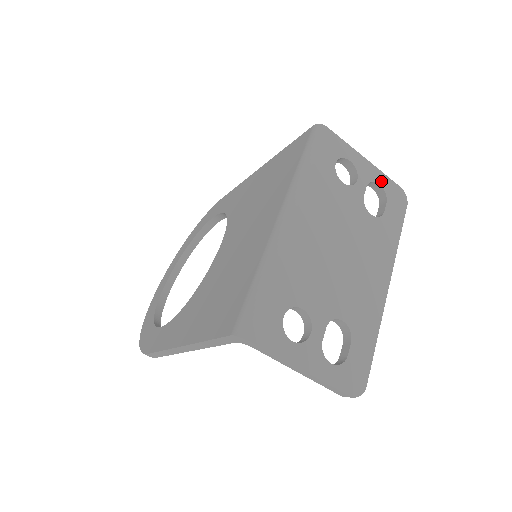
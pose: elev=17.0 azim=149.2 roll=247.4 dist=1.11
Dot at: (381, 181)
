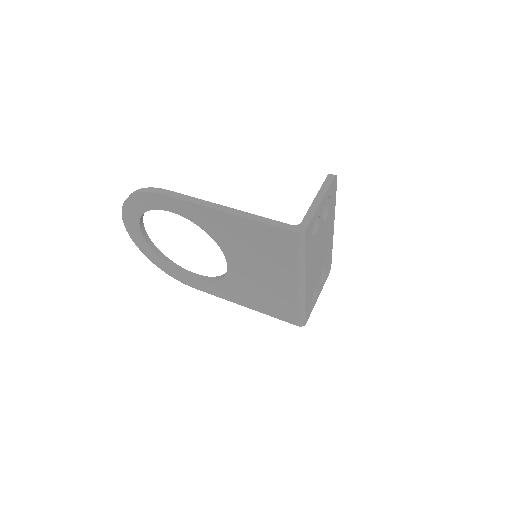
Dot at: (327, 195)
